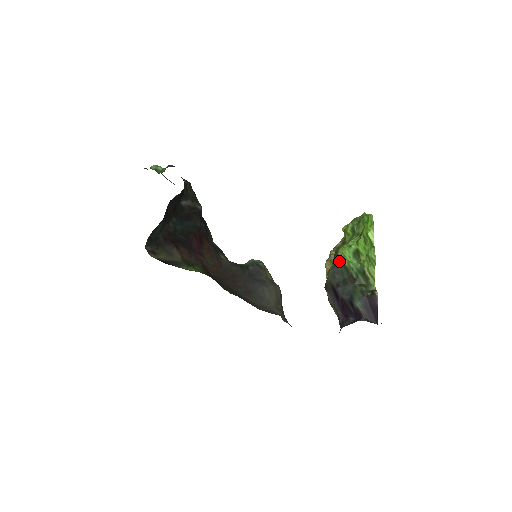
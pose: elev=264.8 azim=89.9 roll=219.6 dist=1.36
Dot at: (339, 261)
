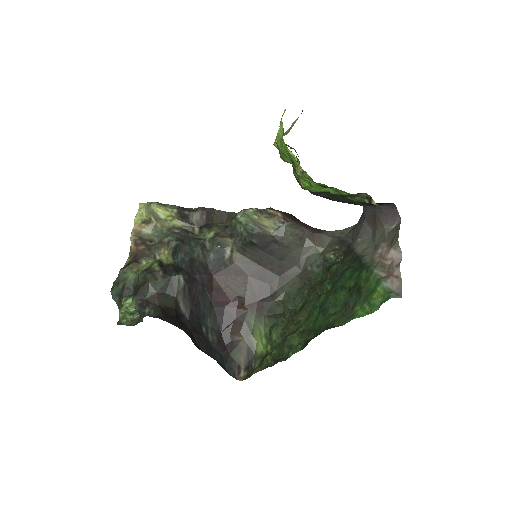
Dot at: occluded
